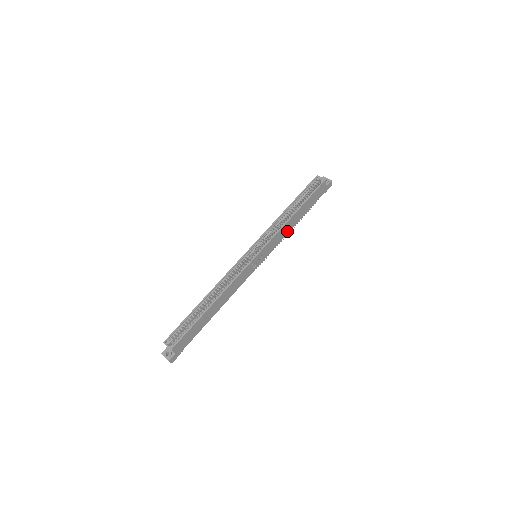
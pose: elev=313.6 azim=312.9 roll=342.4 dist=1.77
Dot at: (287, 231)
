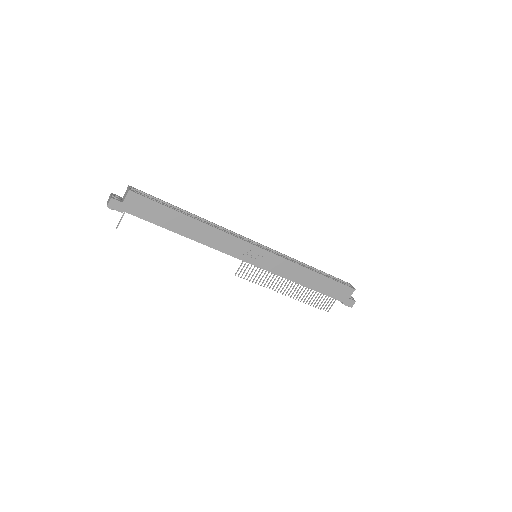
Dot at: (294, 278)
